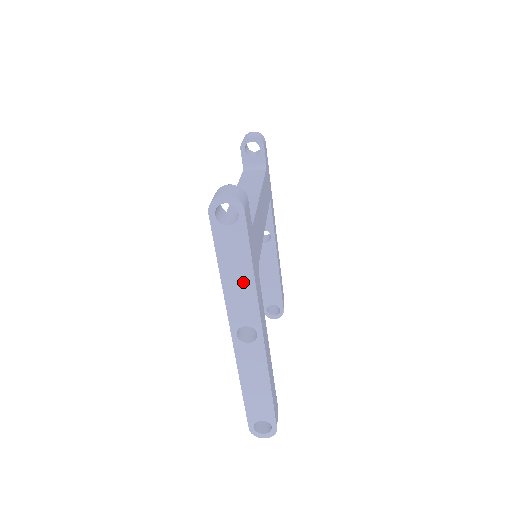
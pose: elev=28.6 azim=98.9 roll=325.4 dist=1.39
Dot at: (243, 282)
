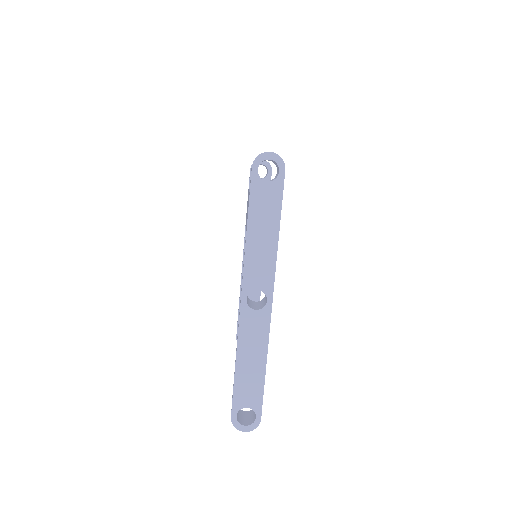
Dot at: (267, 241)
